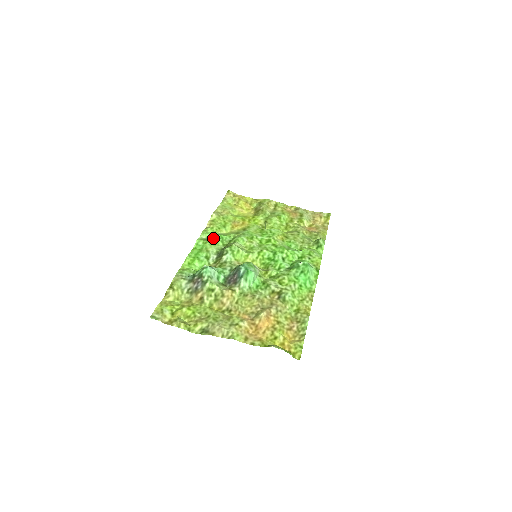
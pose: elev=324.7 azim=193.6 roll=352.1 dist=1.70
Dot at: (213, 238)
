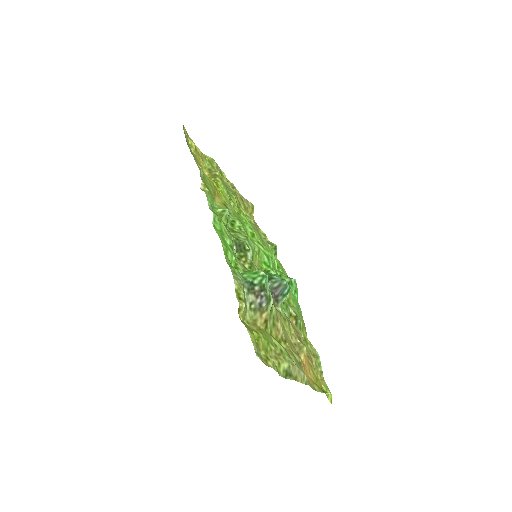
Dot at: (227, 217)
